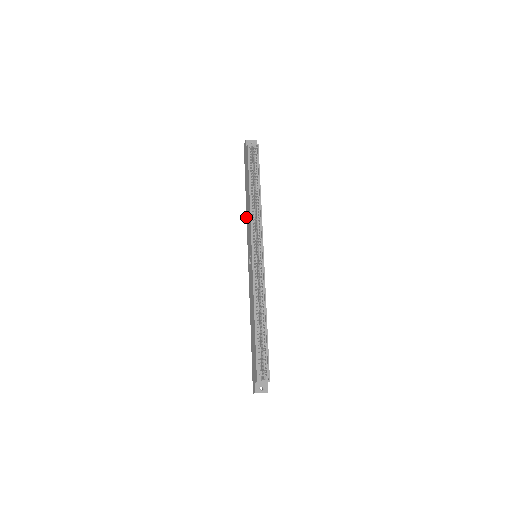
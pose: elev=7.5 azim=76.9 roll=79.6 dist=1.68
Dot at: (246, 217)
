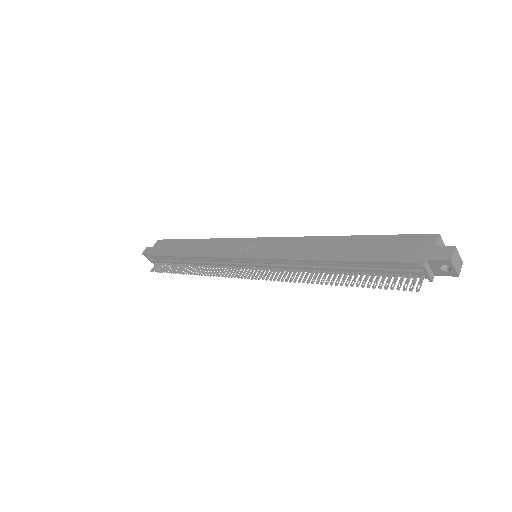
Dot at: (202, 257)
